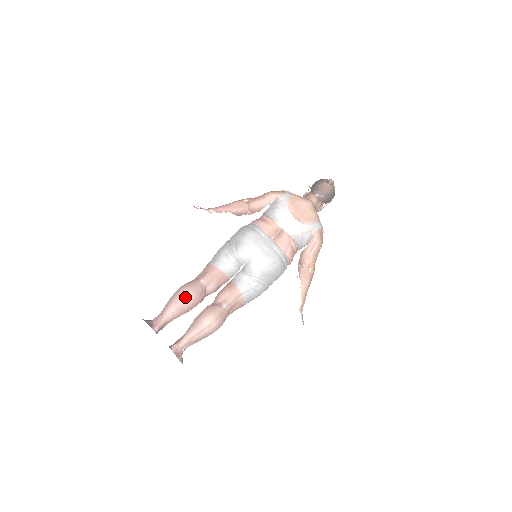
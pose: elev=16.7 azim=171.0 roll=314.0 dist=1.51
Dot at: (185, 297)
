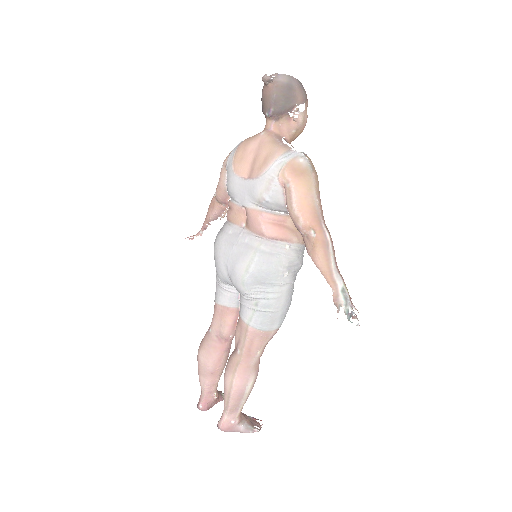
Dot at: (200, 360)
